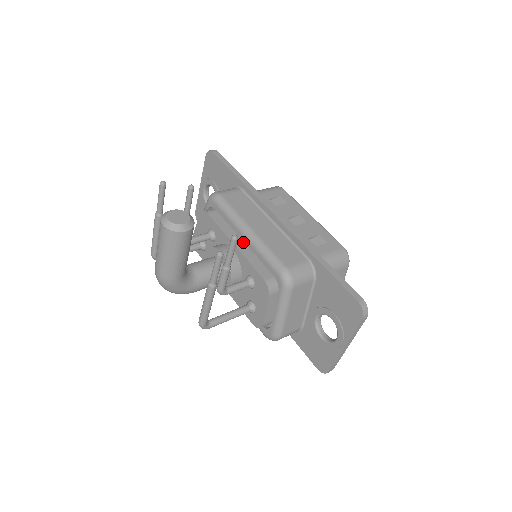
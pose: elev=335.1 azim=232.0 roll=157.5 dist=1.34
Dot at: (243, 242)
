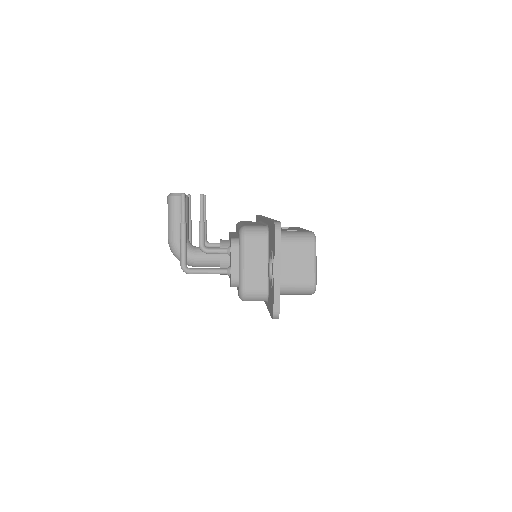
Dot at: occluded
